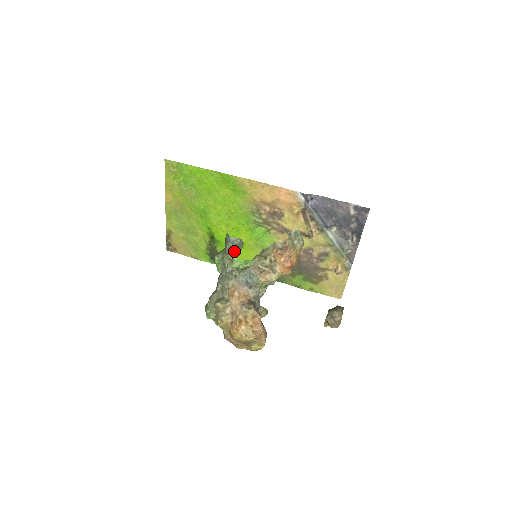
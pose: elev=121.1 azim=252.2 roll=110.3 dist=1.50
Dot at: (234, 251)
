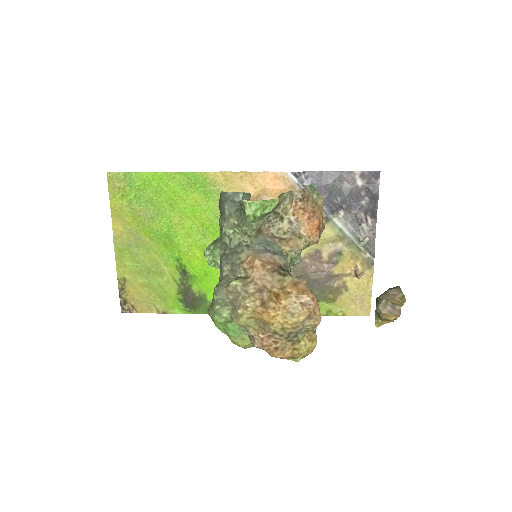
Dot at: (238, 208)
